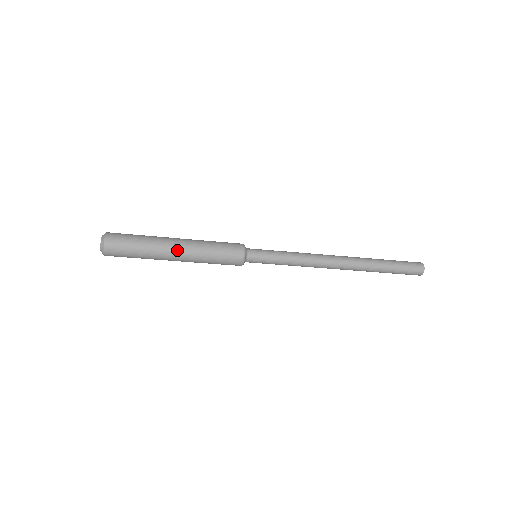
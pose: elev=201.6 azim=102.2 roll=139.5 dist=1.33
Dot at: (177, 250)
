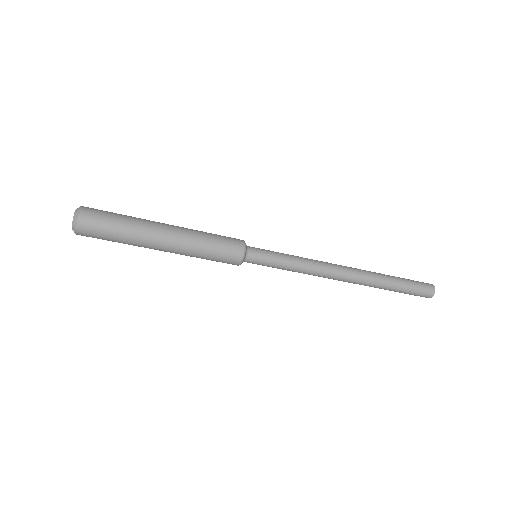
Dot at: (167, 236)
